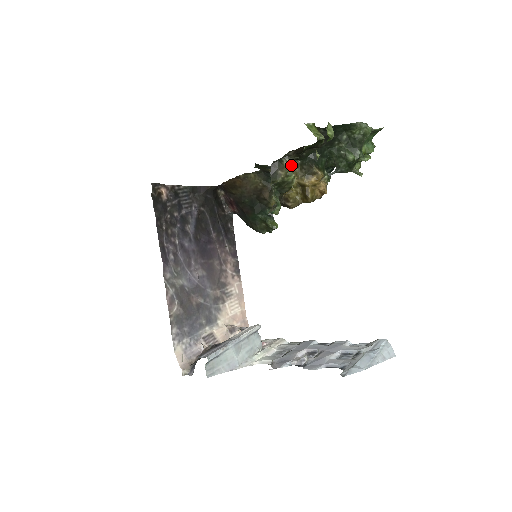
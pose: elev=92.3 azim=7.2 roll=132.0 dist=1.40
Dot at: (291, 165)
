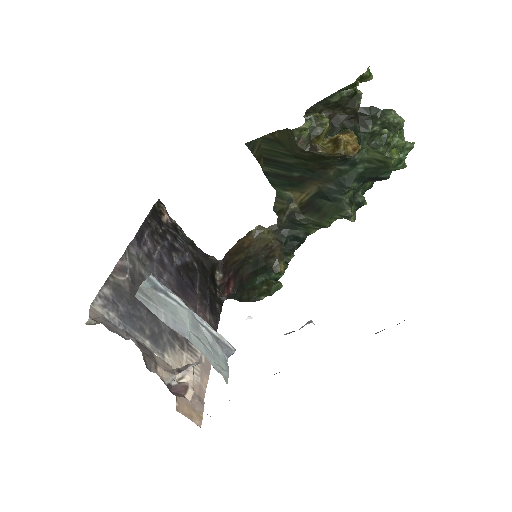
Dot at: occluded
